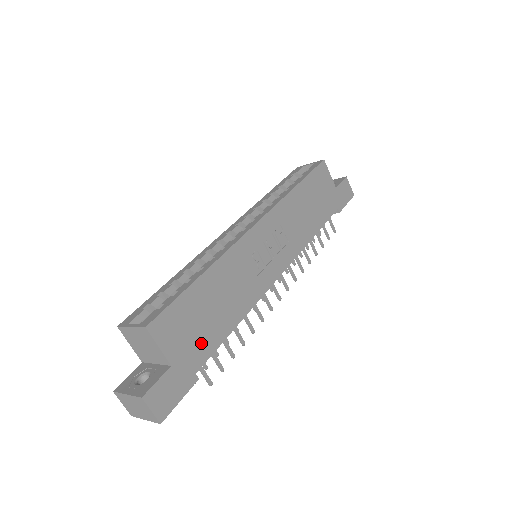
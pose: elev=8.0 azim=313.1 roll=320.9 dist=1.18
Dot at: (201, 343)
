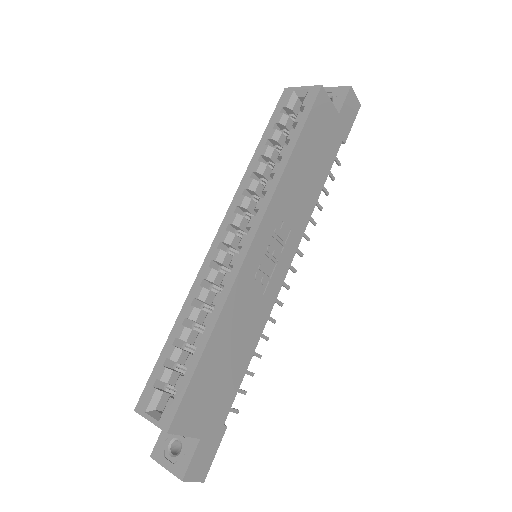
Dot at: (222, 399)
